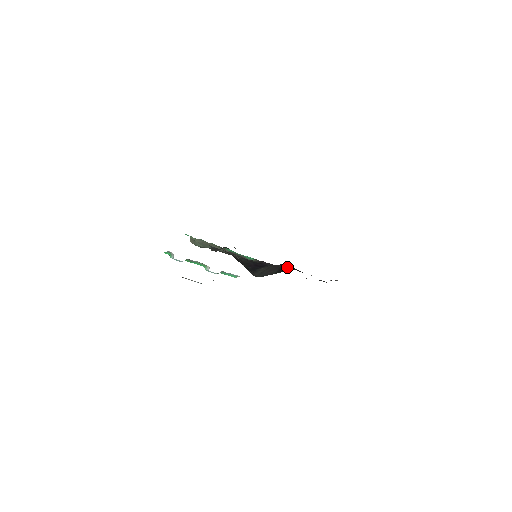
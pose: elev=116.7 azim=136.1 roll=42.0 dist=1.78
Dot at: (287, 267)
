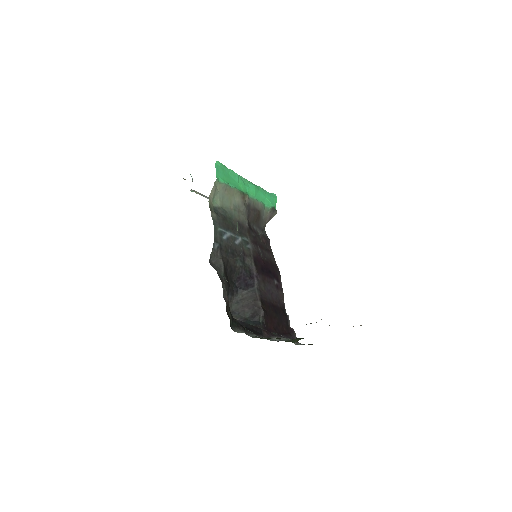
Dot at: (260, 317)
